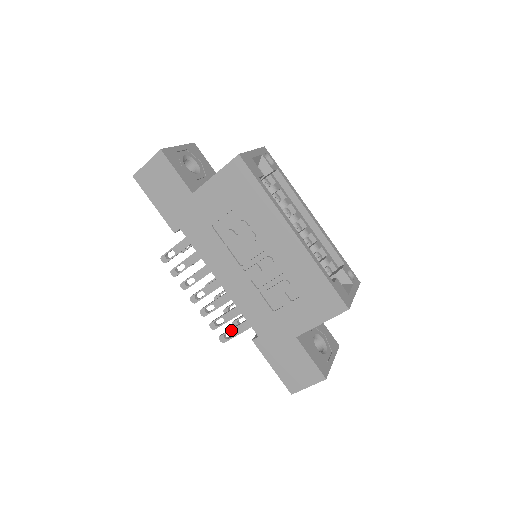
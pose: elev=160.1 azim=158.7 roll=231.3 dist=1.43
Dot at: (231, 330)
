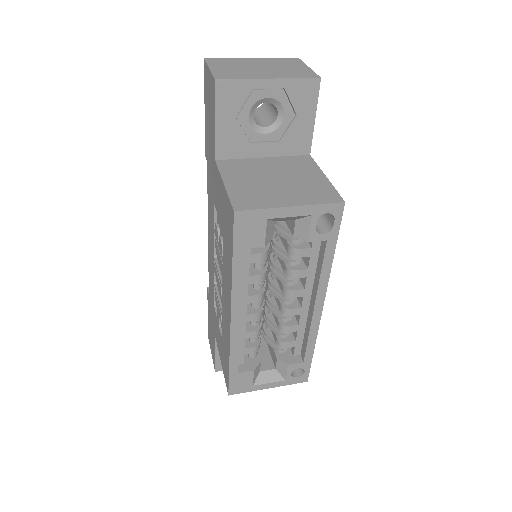
Dot at: occluded
